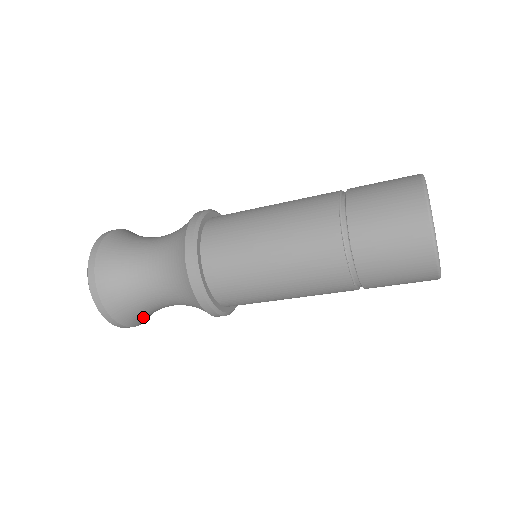
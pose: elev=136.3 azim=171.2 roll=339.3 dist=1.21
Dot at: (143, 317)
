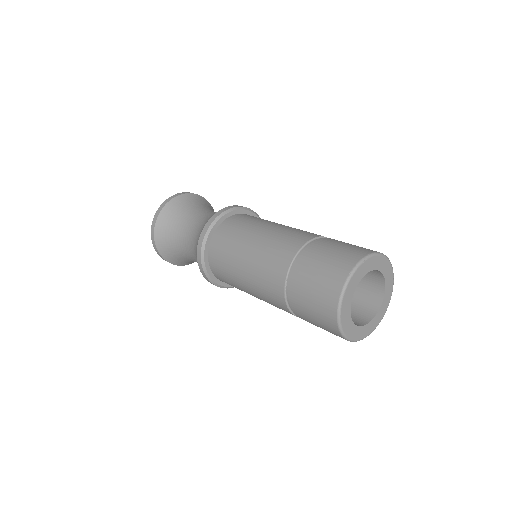
Dot at: (186, 262)
